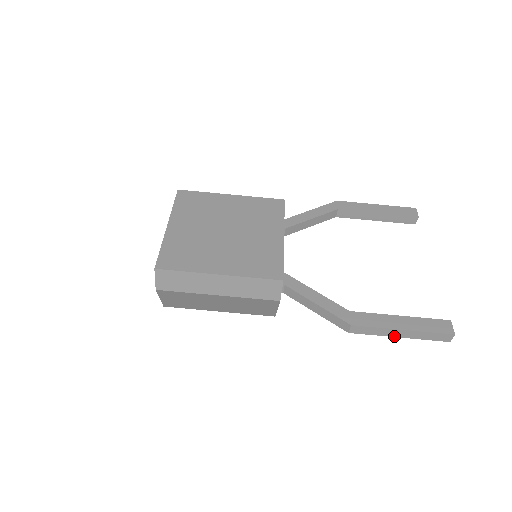
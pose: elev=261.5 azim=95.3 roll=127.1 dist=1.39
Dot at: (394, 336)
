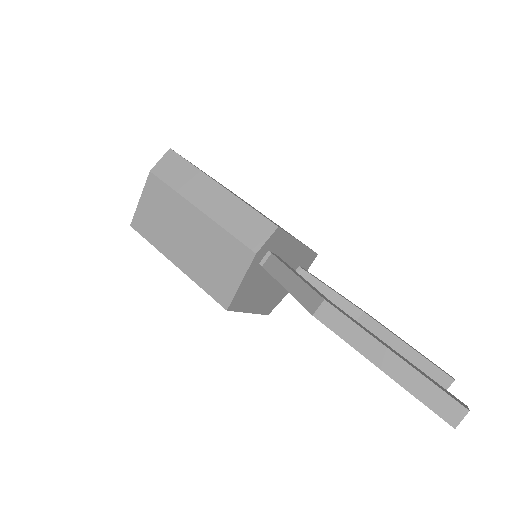
Dot at: (372, 360)
